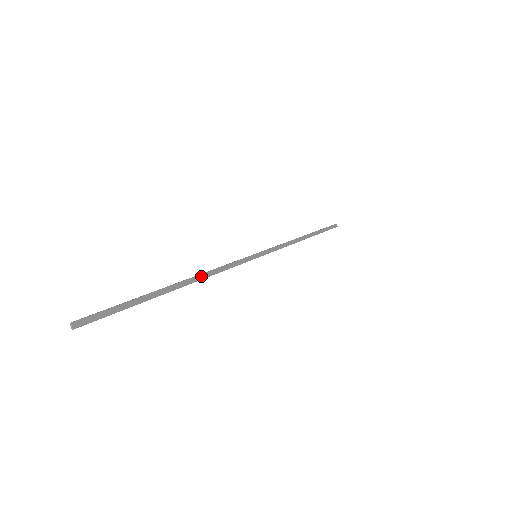
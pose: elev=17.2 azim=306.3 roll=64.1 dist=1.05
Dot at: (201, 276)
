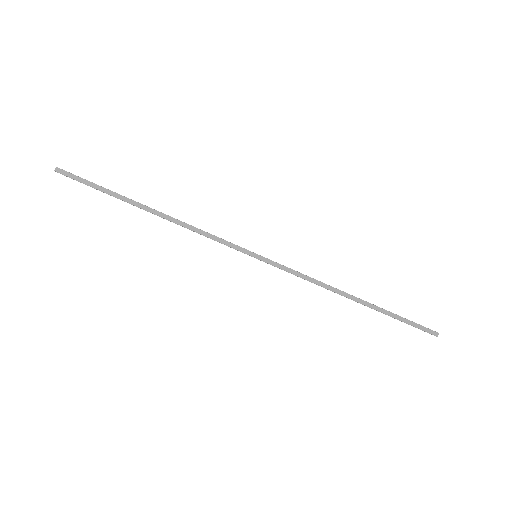
Dot at: (176, 220)
